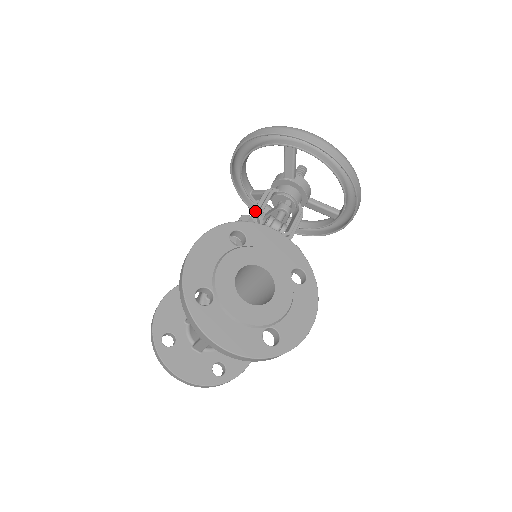
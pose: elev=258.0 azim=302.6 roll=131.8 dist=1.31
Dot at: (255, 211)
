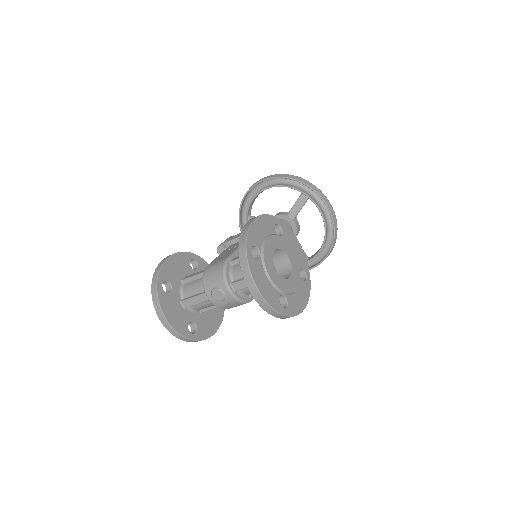
Dot at: occluded
